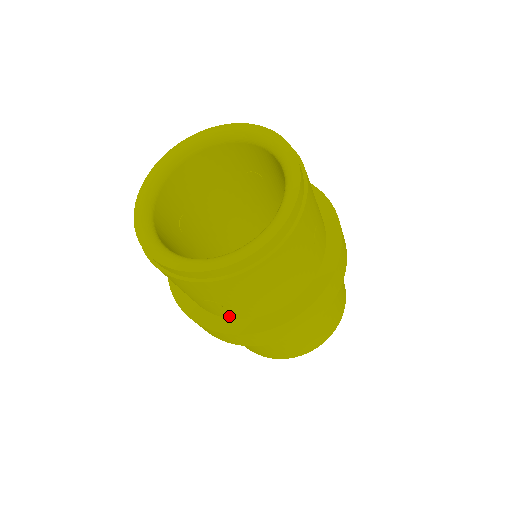
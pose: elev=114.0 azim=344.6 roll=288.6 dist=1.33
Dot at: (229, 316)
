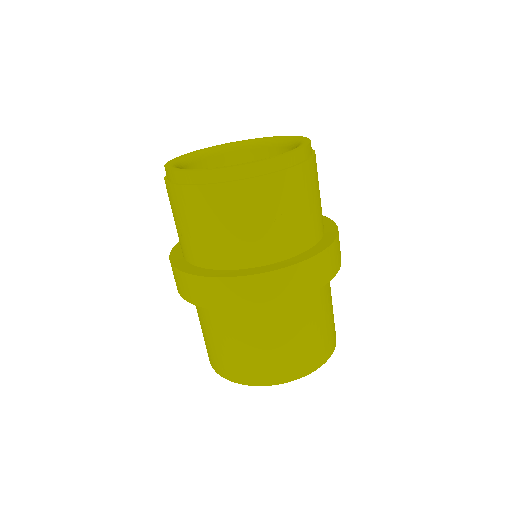
Dot at: (186, 256)
